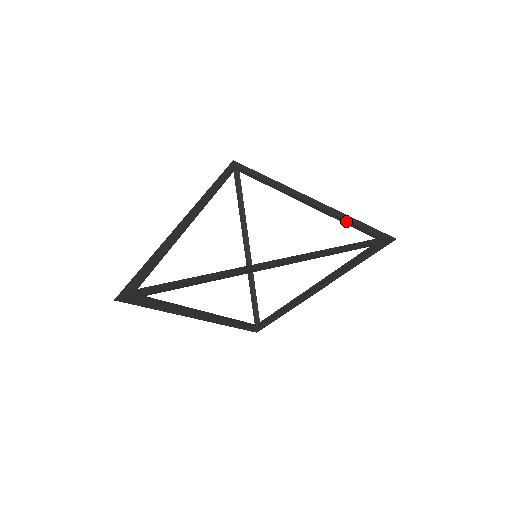
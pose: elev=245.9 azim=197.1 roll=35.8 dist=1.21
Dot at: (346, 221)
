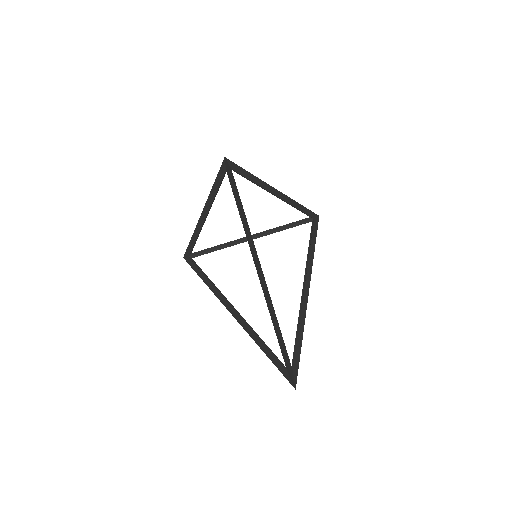
Dot at: (300, 210)
